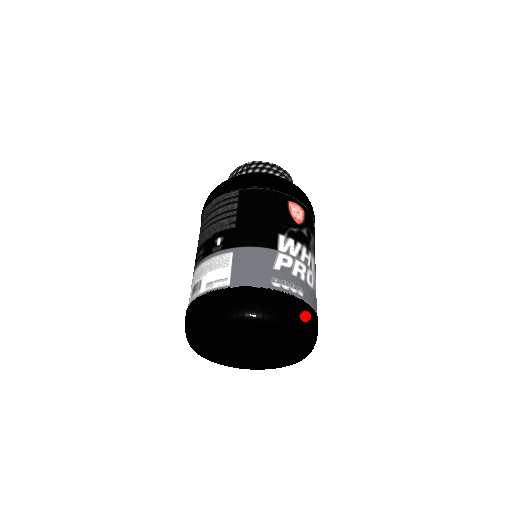
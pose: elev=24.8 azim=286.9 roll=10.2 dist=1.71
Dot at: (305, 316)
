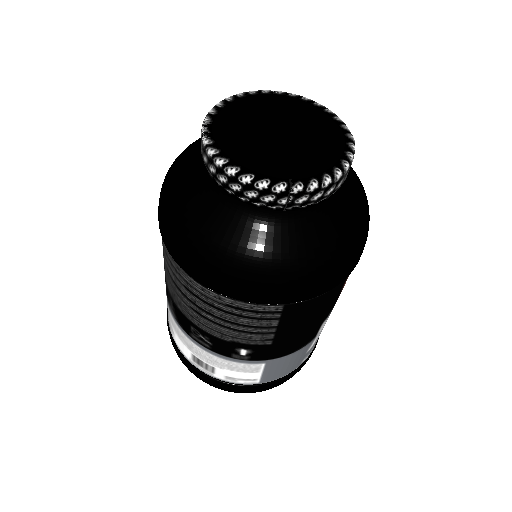
Dot at: occluded
